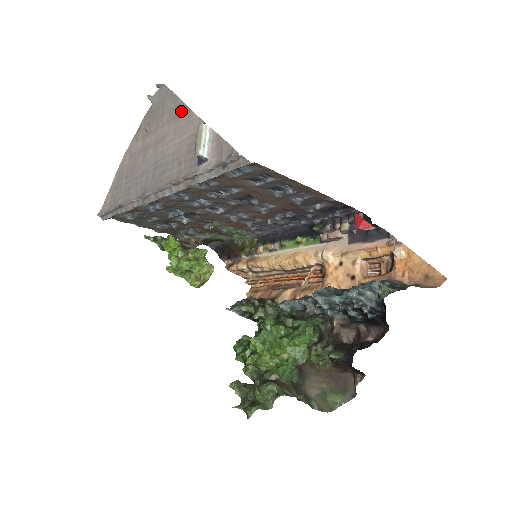
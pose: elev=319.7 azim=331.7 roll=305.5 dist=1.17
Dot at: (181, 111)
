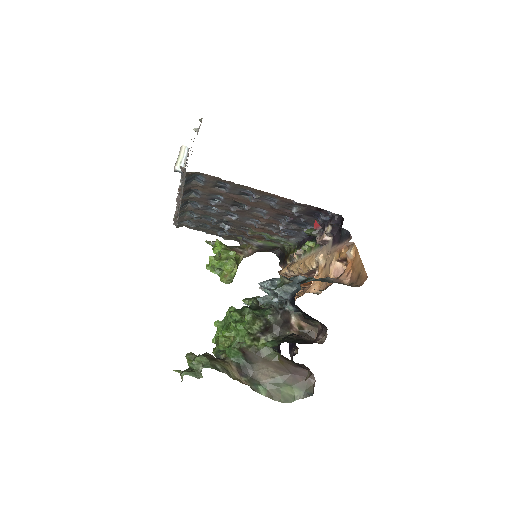
Dot at: occluded
